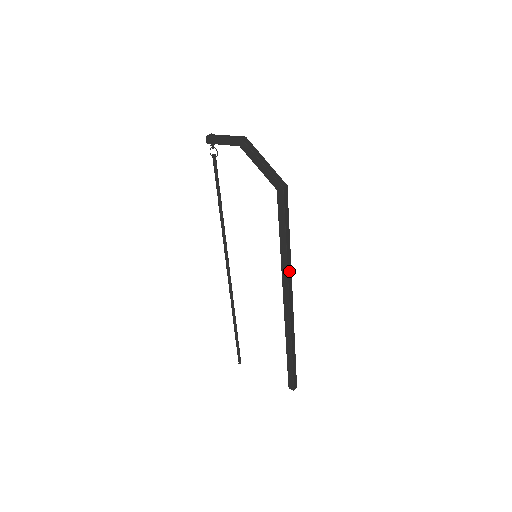
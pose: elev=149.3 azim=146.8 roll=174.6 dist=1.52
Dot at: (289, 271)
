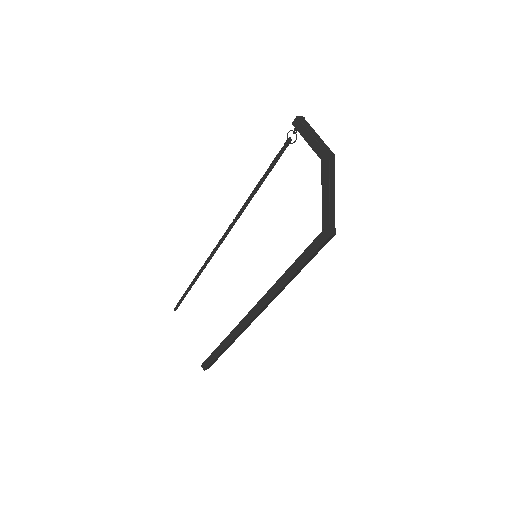
Dot at: (275, 296)
